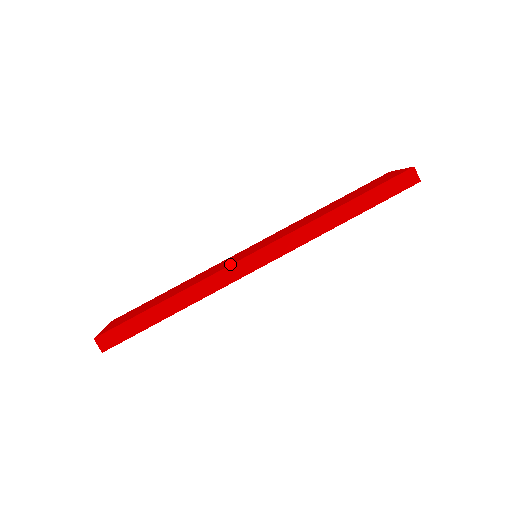
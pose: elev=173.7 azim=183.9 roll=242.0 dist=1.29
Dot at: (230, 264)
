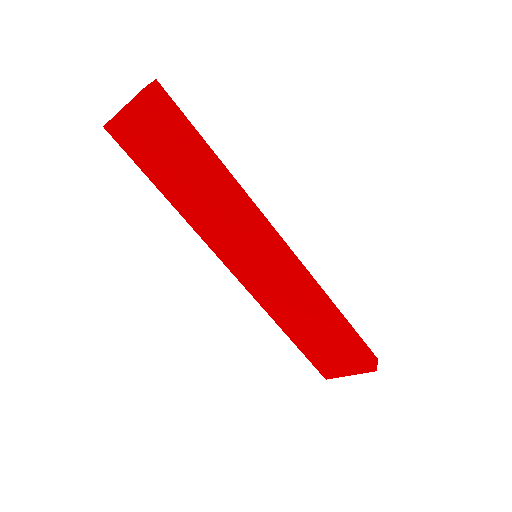
Dot at: (265, 220)
